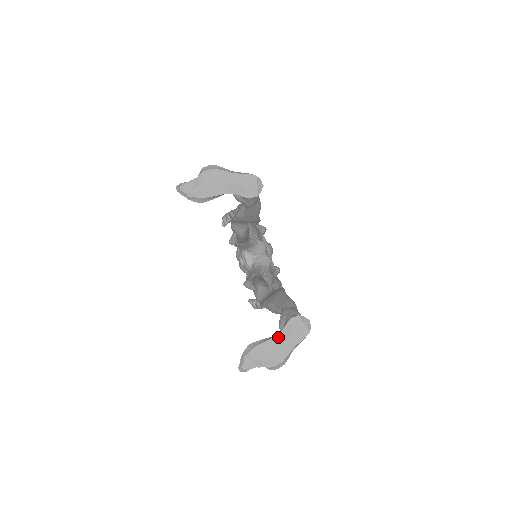
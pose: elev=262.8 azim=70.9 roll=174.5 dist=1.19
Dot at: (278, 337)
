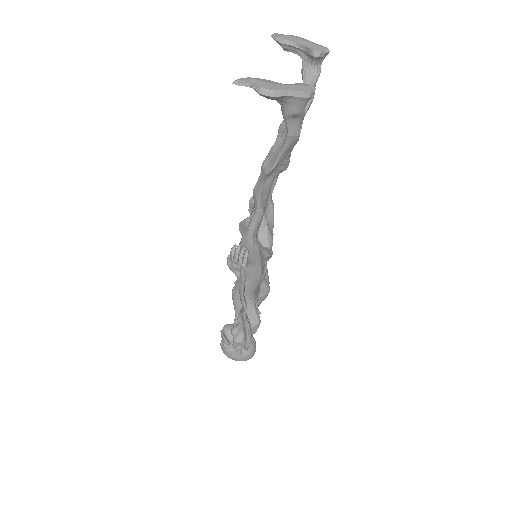
Dot at: (282, 84)
